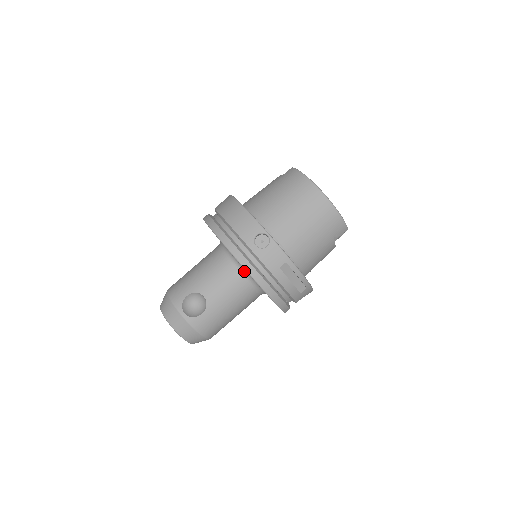
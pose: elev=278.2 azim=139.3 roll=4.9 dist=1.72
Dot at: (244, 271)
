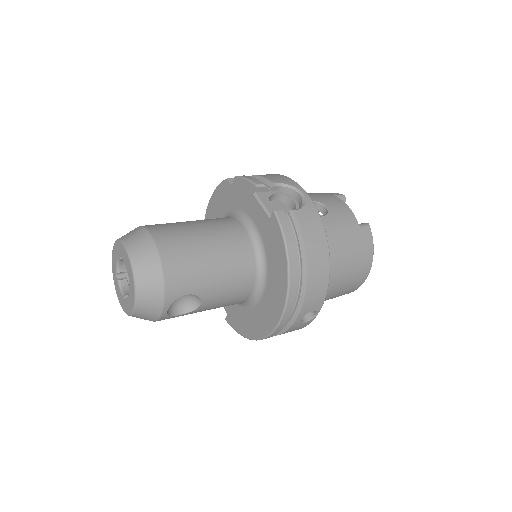
Dot at: (253, 299)
